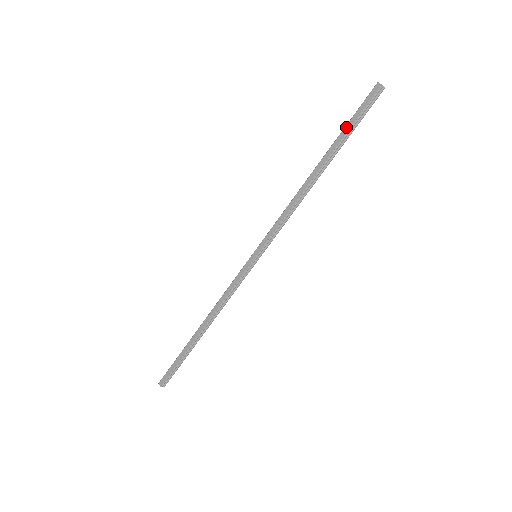
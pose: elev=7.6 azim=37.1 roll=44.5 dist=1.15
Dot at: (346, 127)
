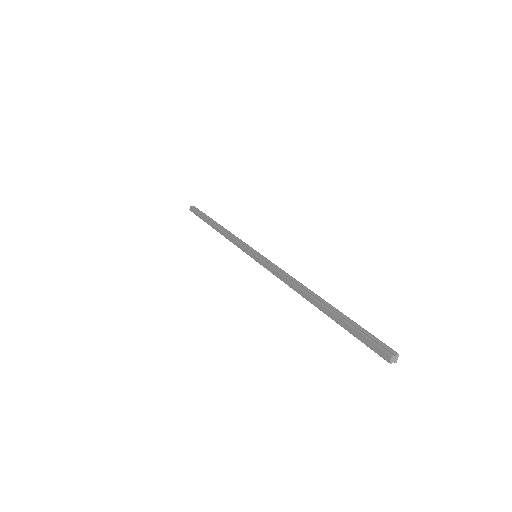
Dot at: (346, 325)
